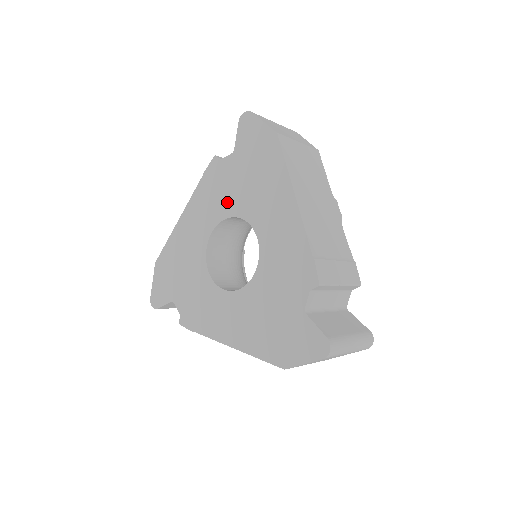
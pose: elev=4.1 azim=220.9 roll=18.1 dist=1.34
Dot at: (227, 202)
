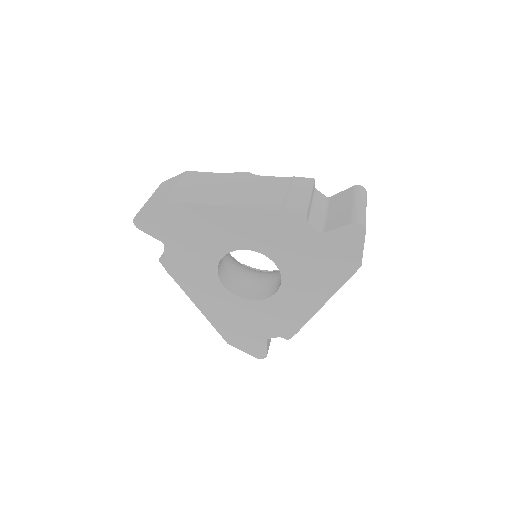
Dot at: (280, 251)
